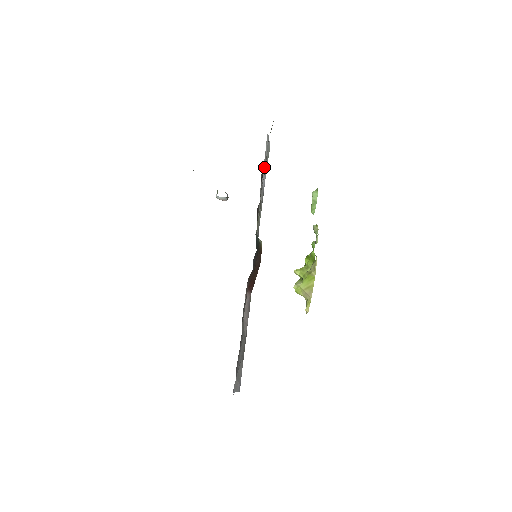
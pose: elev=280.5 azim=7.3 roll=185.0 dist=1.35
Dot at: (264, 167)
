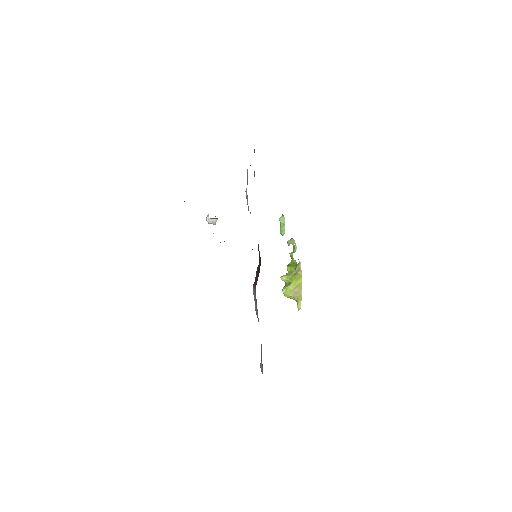
Dot at: occluded
